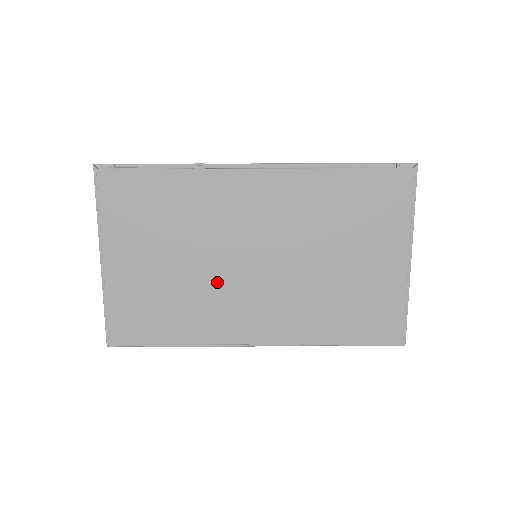
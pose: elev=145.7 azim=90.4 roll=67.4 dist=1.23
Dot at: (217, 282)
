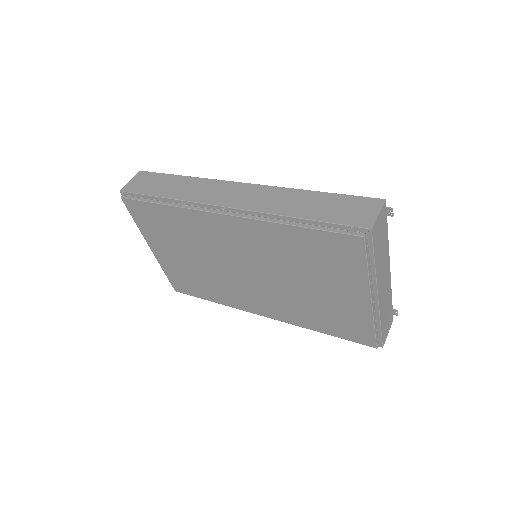
Dot at: (224, 277)
